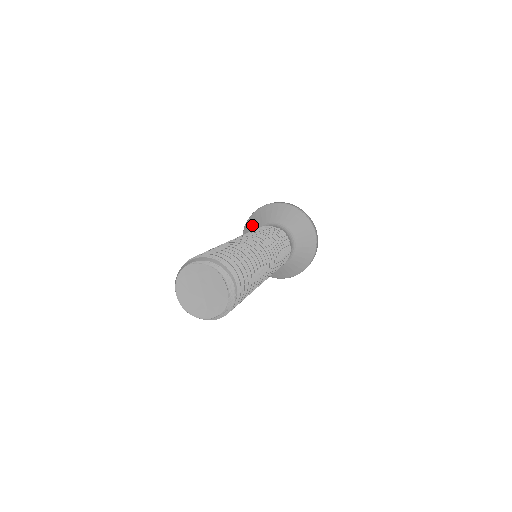
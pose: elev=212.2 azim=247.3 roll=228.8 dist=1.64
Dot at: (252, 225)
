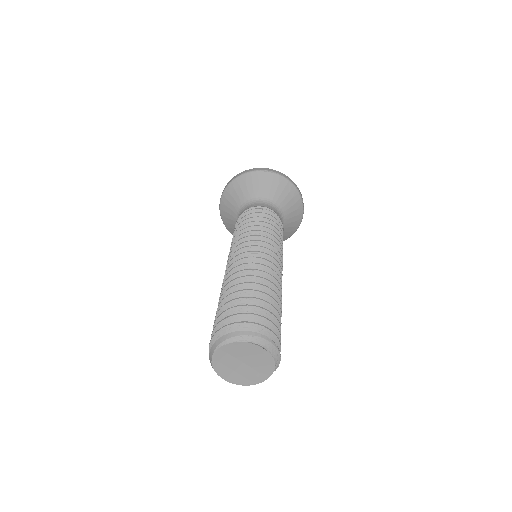
Dot at: (227, 215)
